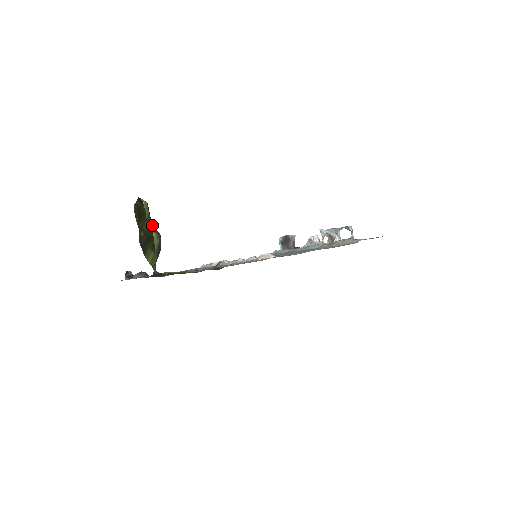
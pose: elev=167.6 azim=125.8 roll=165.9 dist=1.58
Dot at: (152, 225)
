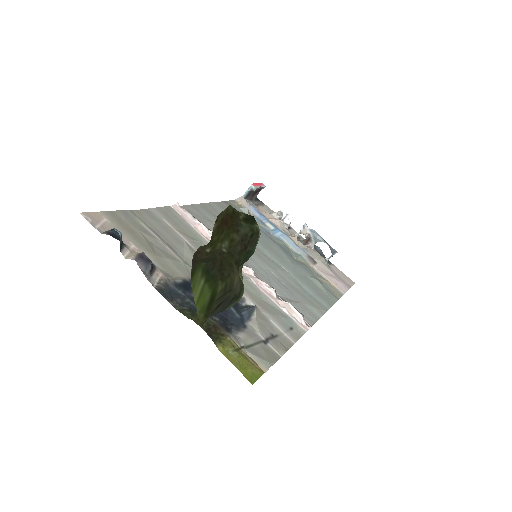
Dot at: (242, 267)
